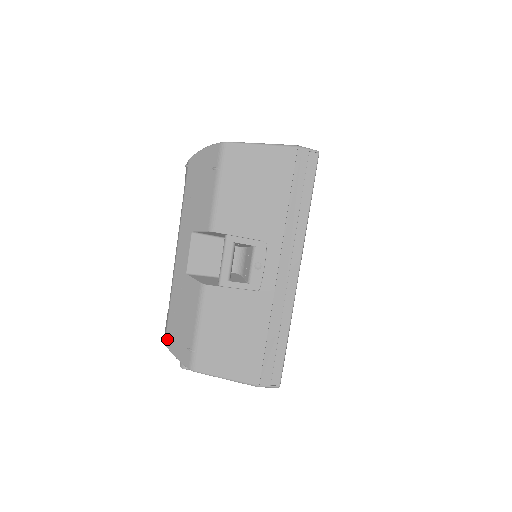
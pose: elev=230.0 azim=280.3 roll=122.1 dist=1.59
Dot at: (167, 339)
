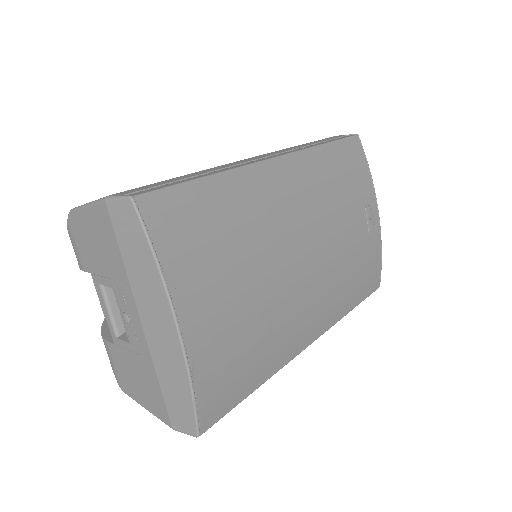
Dot at: occluded
